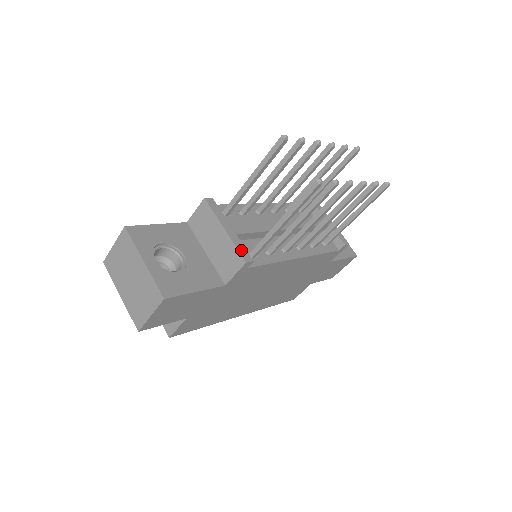
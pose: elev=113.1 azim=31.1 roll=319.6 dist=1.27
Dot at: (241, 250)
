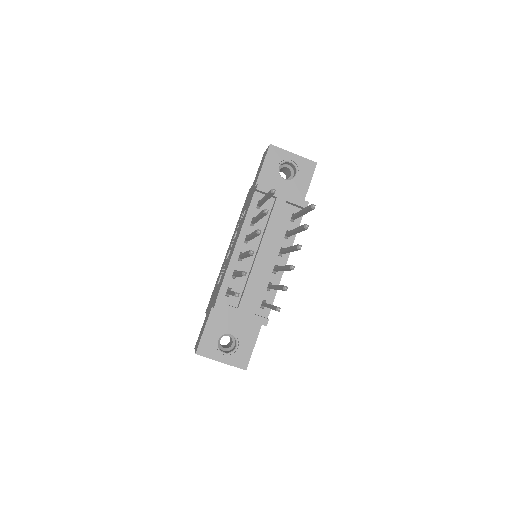
Dot at: (258, 321)
